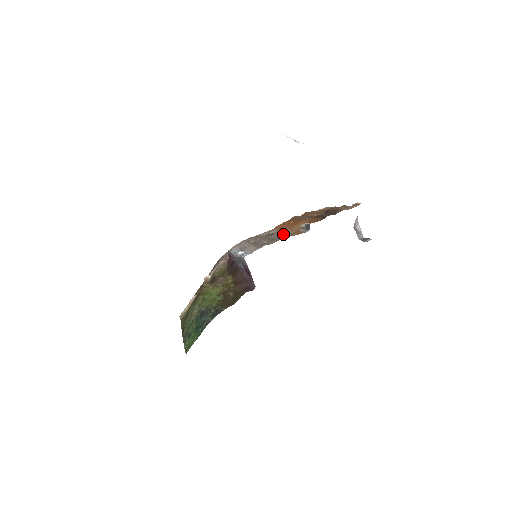
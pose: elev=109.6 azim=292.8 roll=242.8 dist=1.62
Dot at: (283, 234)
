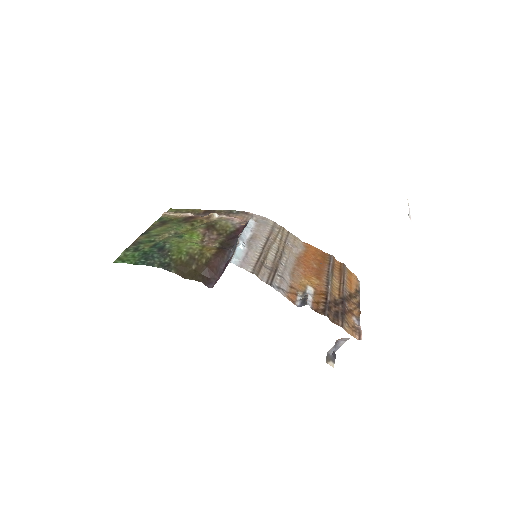
Dot at: (292, 271)
